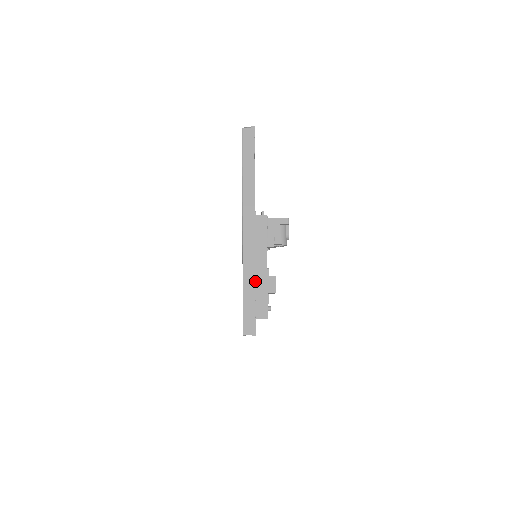
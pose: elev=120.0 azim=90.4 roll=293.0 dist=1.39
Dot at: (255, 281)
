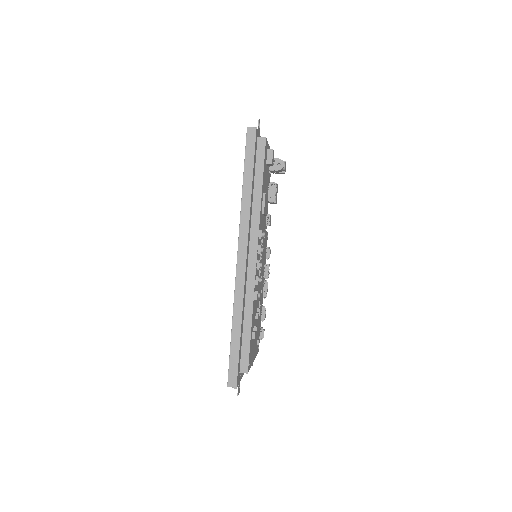
Dot at: occluded
